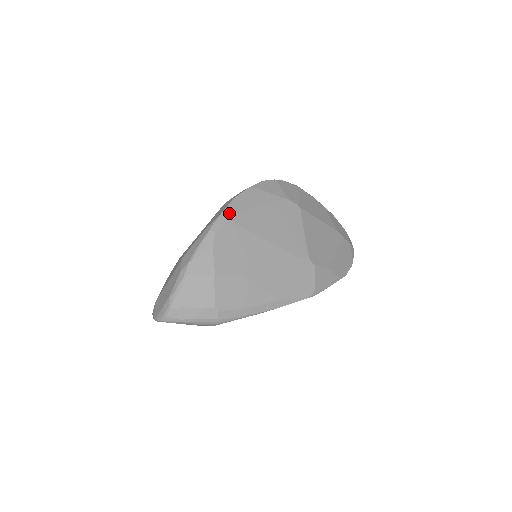
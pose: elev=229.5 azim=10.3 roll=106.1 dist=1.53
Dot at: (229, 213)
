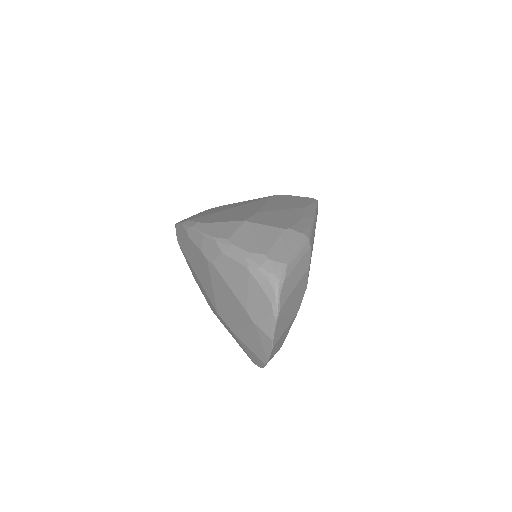
Dot at: (186, 220)
